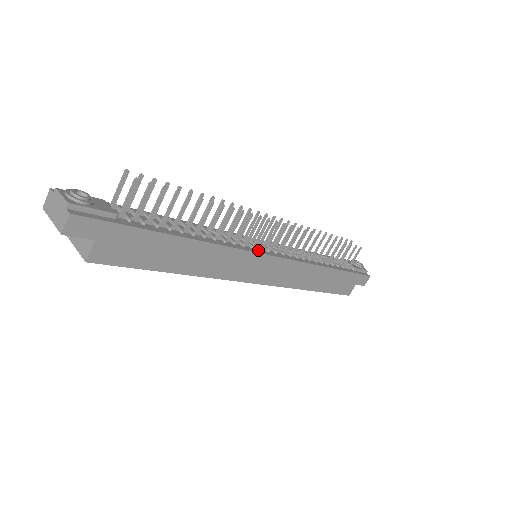
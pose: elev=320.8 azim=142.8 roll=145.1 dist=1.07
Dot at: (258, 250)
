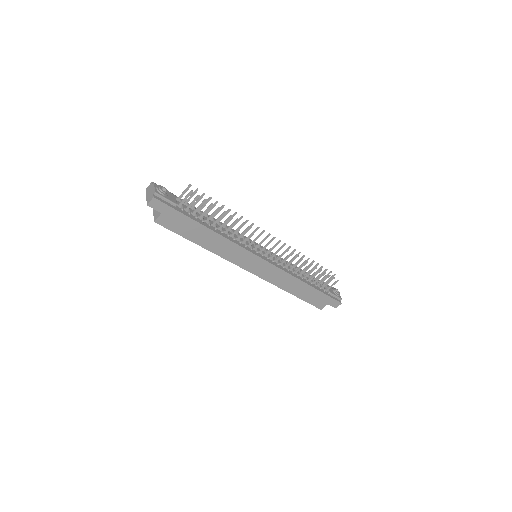
Dot at: (255, 252)
